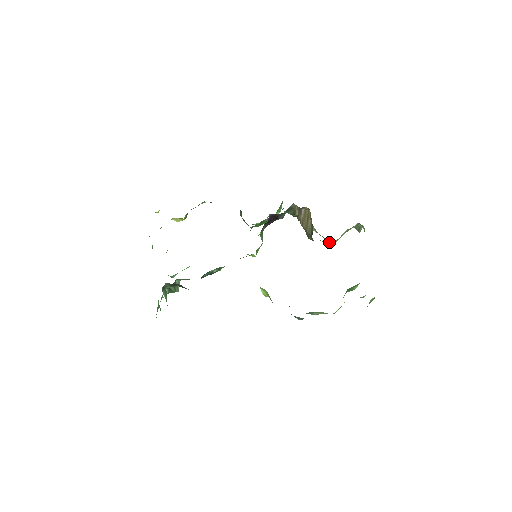
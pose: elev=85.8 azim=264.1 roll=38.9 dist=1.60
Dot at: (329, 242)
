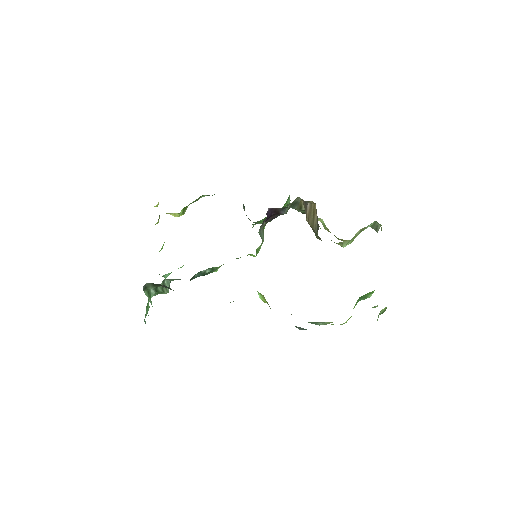
Dot at: (341, 242)
